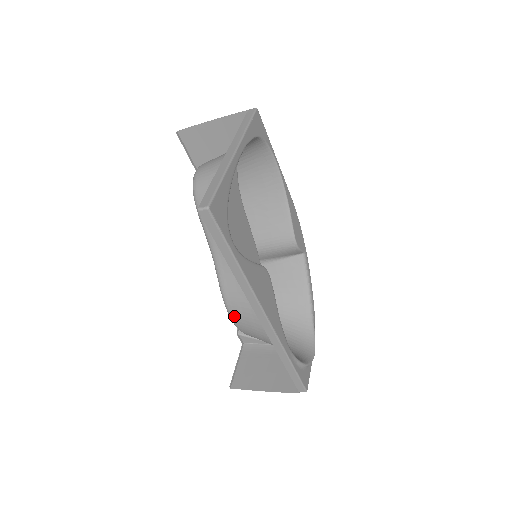
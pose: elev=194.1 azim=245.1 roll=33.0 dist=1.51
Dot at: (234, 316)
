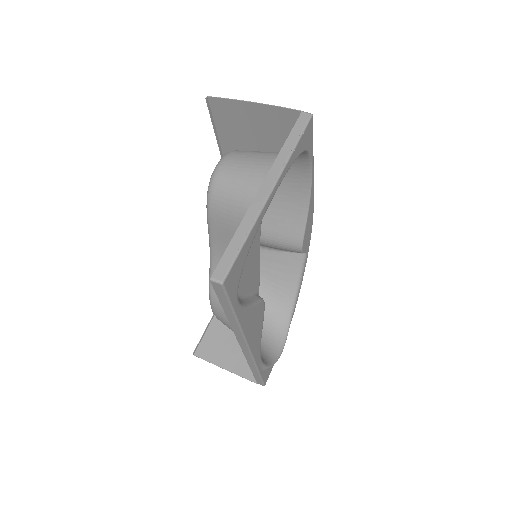
Dot at: (216, 311)
